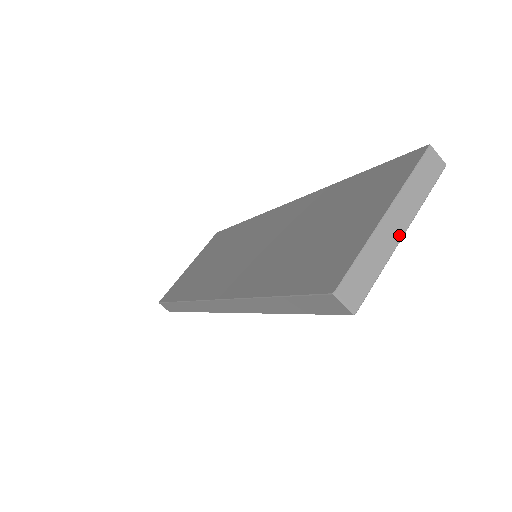
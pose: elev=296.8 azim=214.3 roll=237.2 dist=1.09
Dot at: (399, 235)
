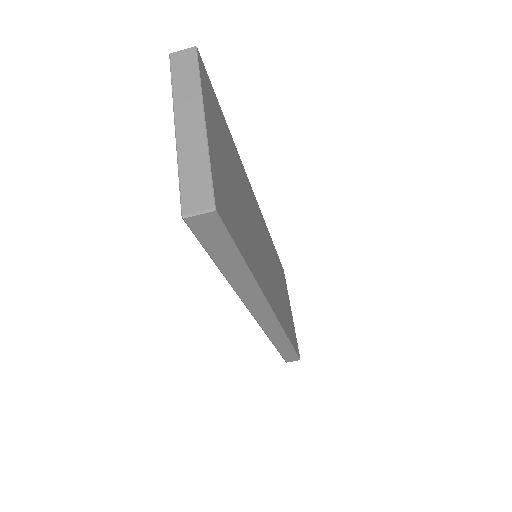
Dot at: (200, 125)
